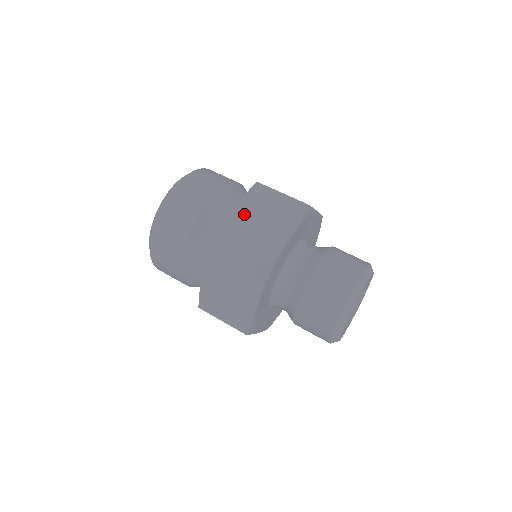
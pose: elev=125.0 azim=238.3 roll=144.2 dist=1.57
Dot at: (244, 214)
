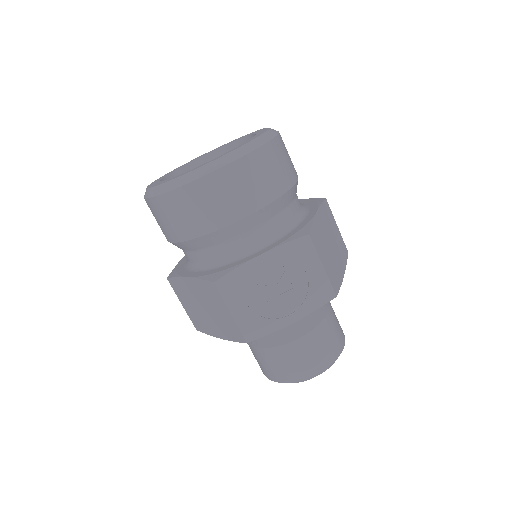
Dot at: (194, 290)
